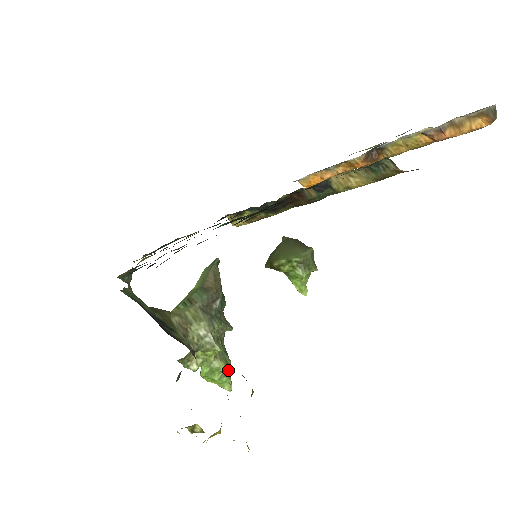
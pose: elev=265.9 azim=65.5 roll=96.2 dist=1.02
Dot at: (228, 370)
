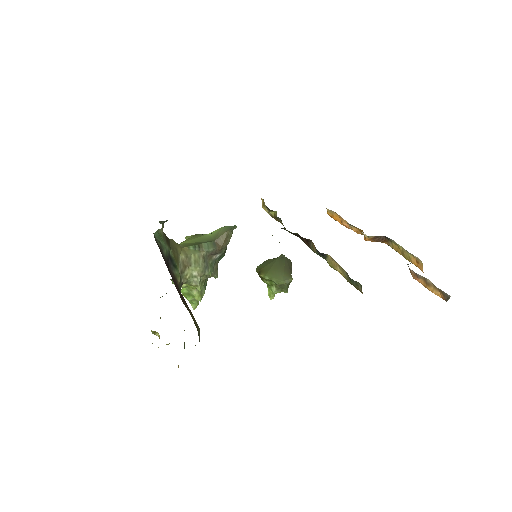
Dot at: (199, 300)
